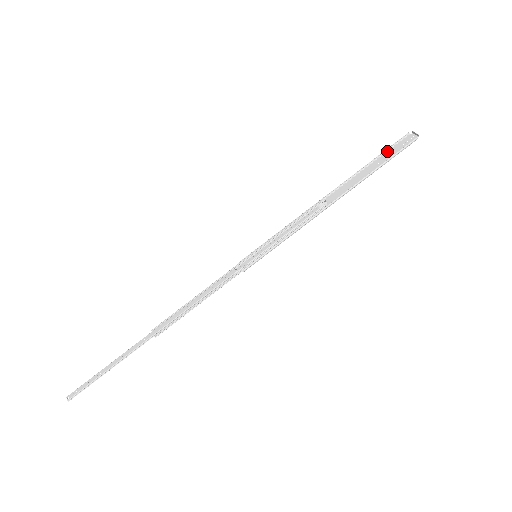
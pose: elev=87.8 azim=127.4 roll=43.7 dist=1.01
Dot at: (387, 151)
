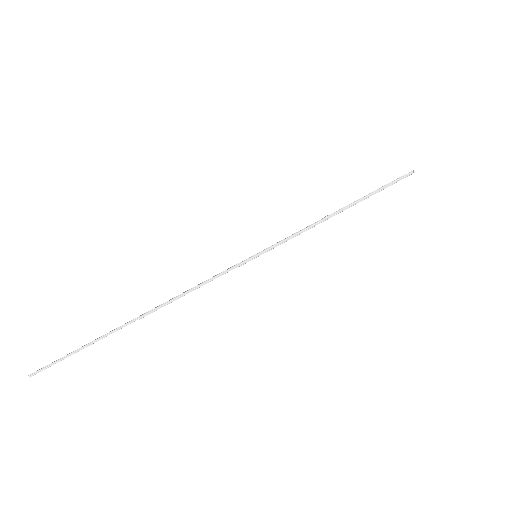
Dot at: occluded
